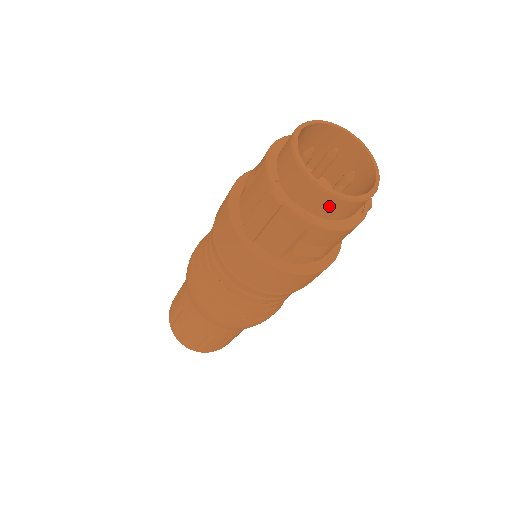
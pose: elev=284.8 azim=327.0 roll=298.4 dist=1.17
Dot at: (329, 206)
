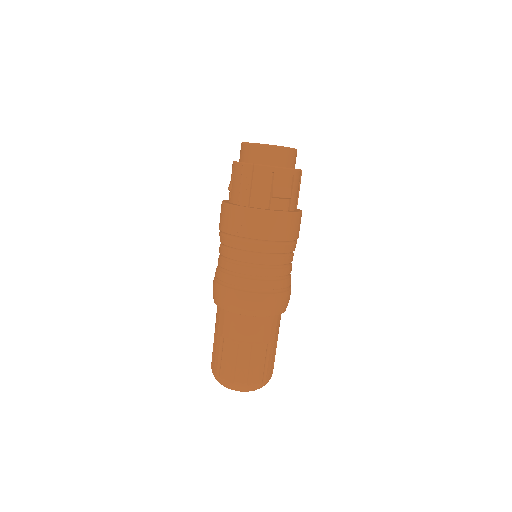
Dot at: (277, 155)
